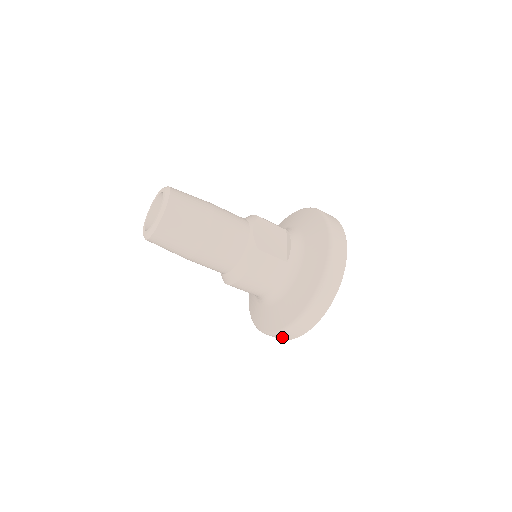
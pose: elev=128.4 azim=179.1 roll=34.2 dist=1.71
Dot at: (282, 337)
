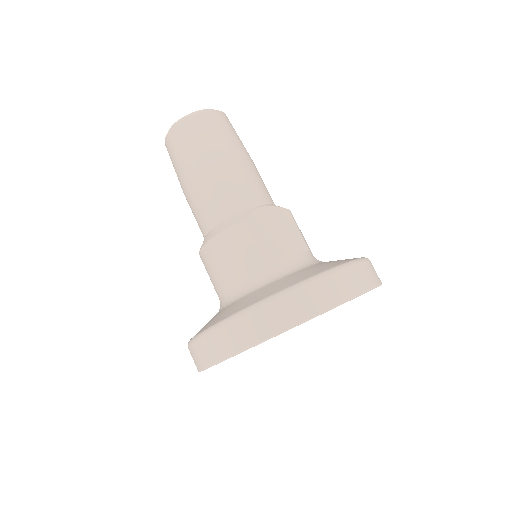
Dot at: (194, 358)
